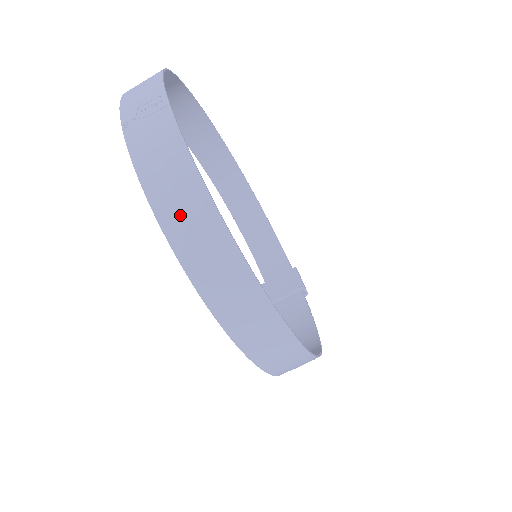
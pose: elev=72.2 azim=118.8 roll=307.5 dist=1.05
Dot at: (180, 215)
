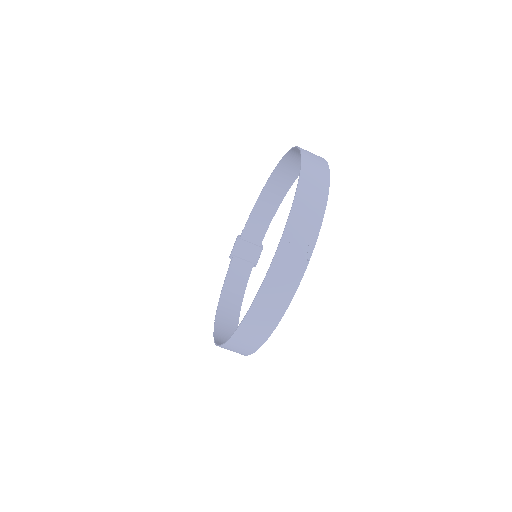
Dot at: (261, 315)
